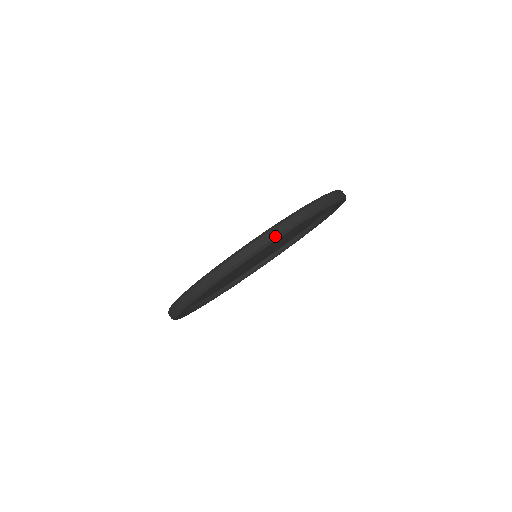
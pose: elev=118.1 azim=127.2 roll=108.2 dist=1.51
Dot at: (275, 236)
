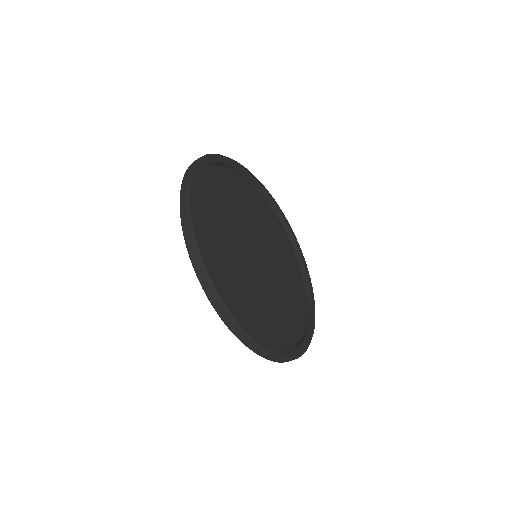
Dot at: (186, 212)
